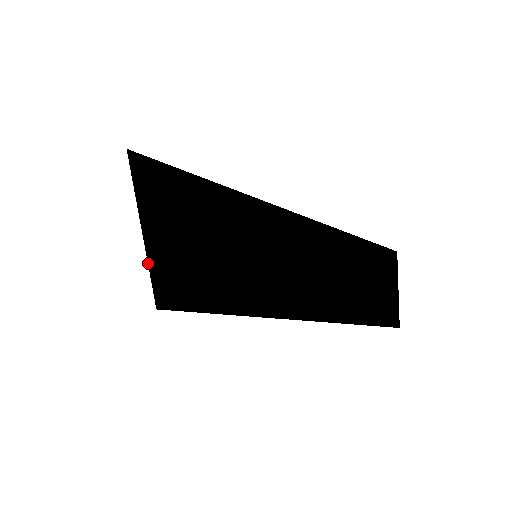
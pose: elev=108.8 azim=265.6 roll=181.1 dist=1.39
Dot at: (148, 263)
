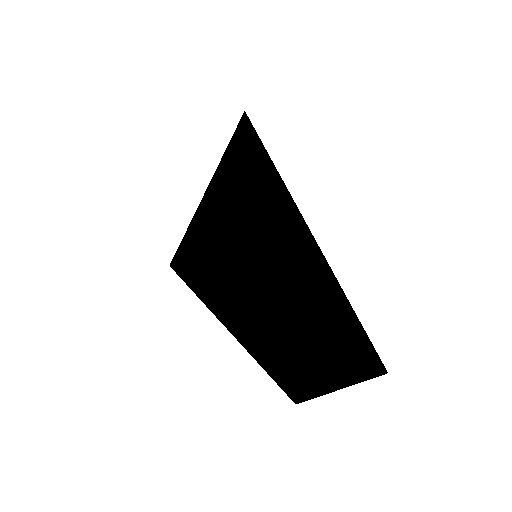
Dot at: (196, 212)
